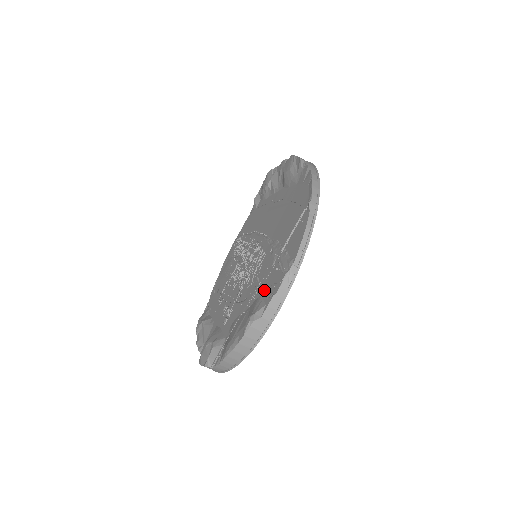
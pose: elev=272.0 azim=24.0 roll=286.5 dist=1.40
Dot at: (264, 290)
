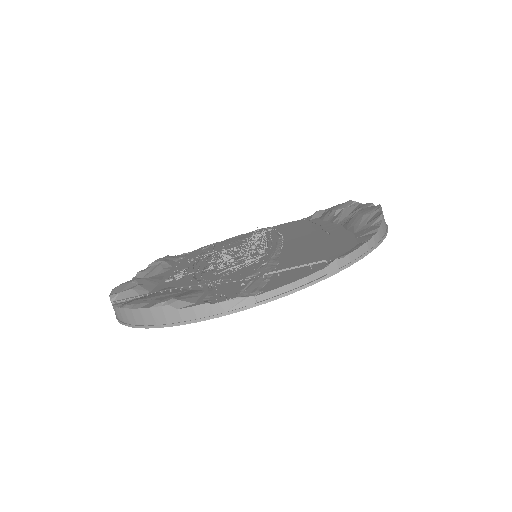
Dot at: (214, 290)
